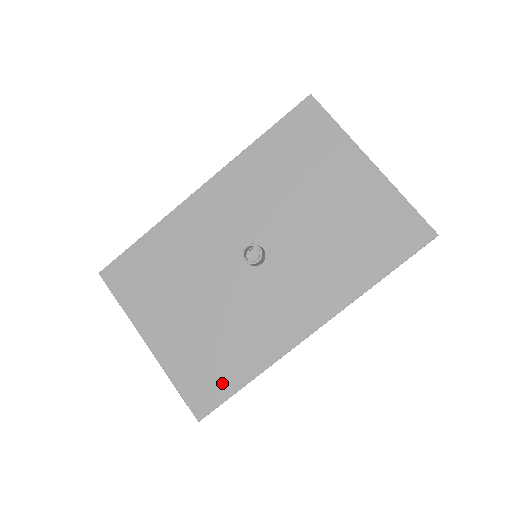
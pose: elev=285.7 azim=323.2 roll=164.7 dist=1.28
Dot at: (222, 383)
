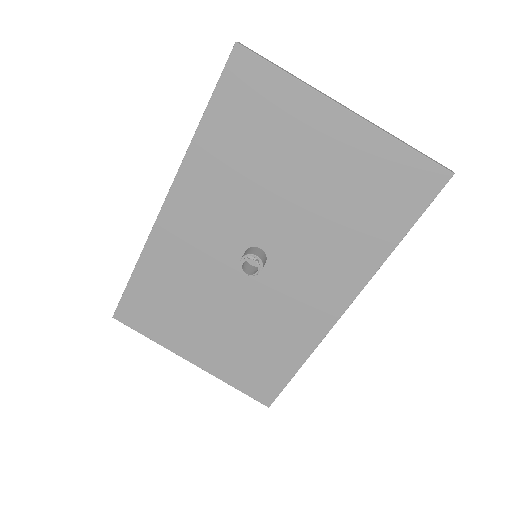
Dot at: (275, 375)
